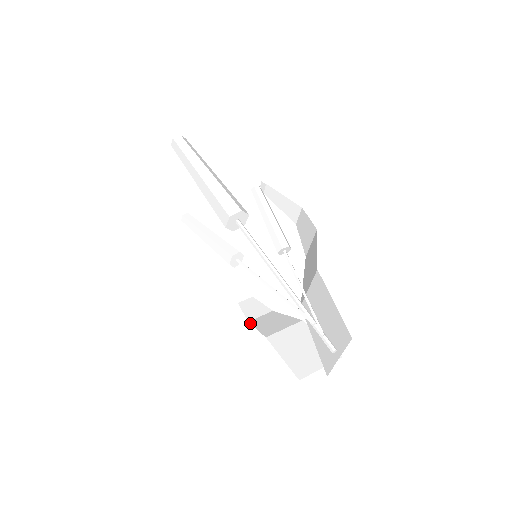
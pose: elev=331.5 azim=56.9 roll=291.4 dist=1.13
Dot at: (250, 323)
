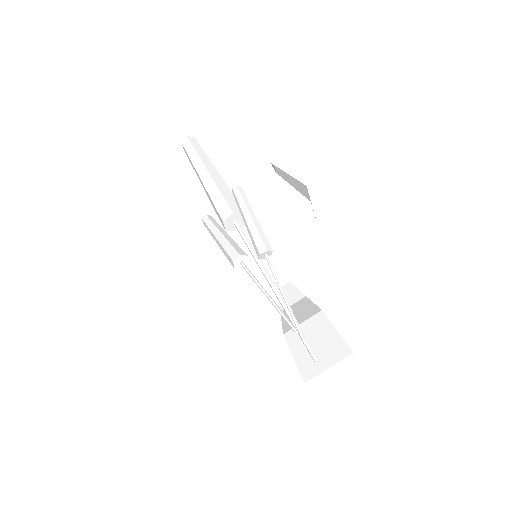
Dot at: occluded
